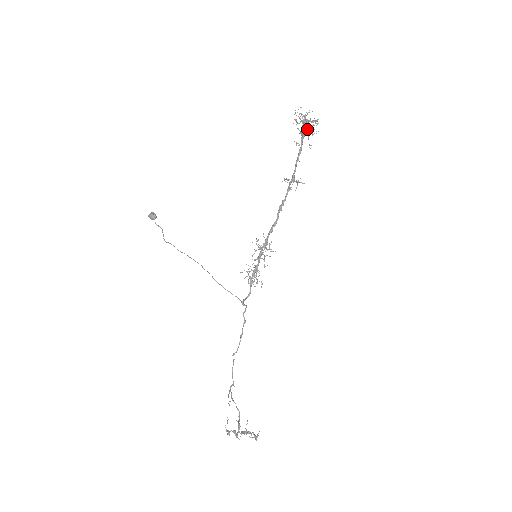
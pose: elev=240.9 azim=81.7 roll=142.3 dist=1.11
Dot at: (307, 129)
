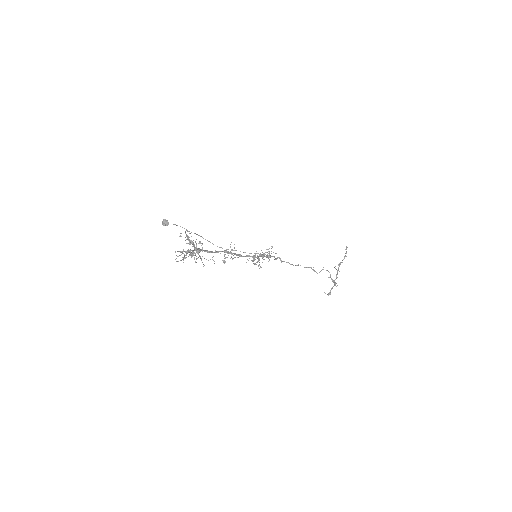
Dot at: (193, 243)
